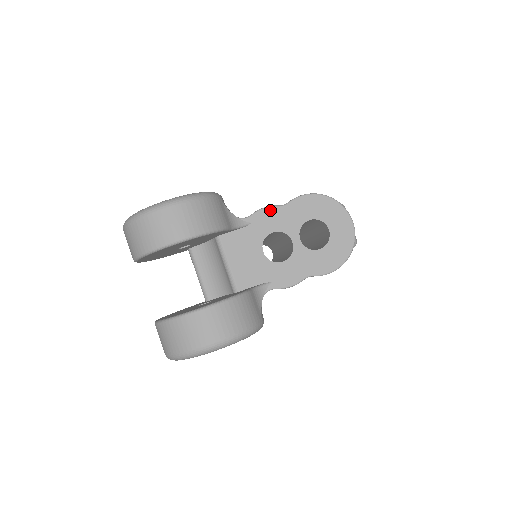
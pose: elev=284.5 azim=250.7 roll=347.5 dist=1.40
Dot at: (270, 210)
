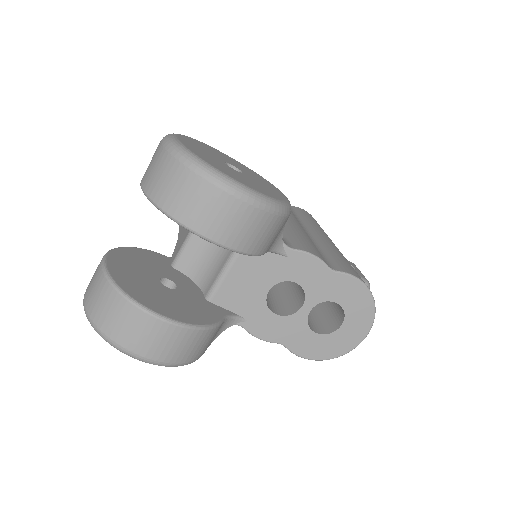
Dot at: (316, 262)
